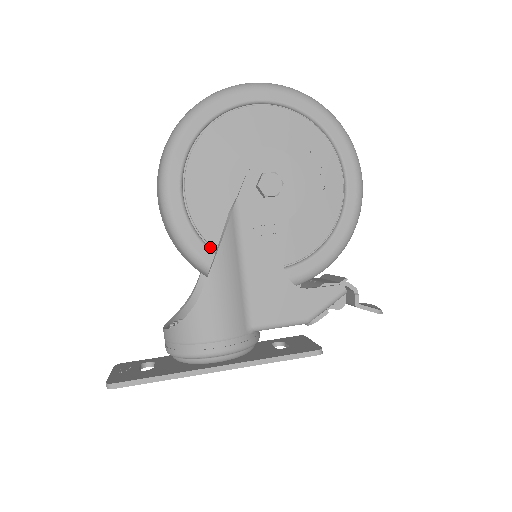
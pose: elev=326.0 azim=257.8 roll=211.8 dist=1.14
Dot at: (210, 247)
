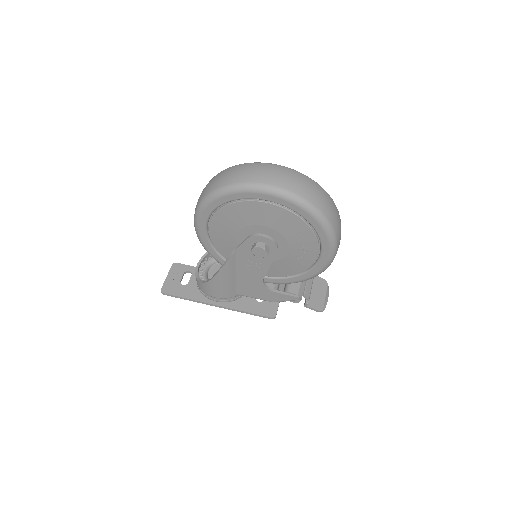
Dot at: (222, 255)
